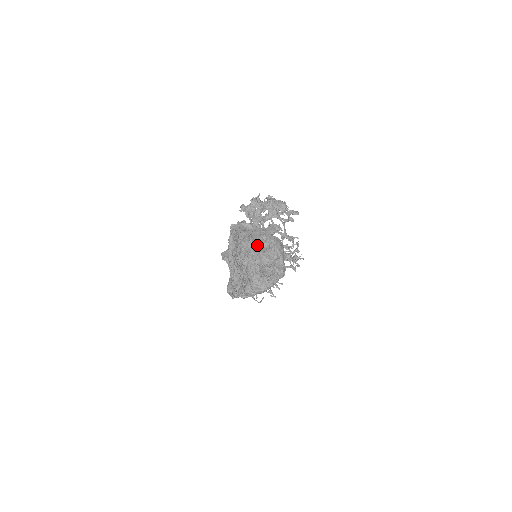
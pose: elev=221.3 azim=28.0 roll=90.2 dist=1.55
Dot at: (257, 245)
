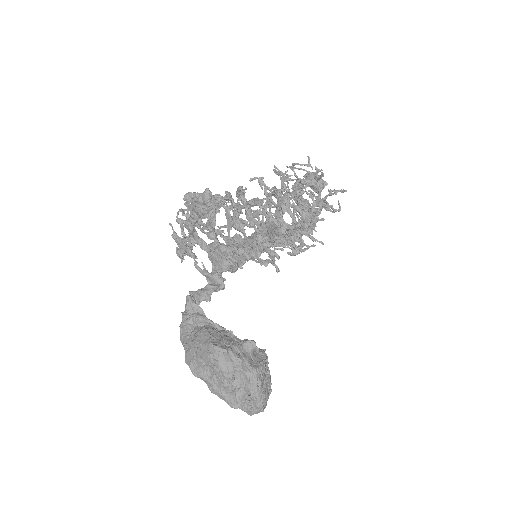
Dot at: (204, 376)
